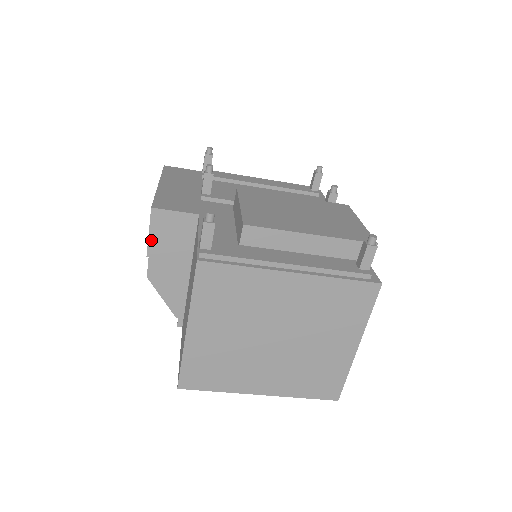
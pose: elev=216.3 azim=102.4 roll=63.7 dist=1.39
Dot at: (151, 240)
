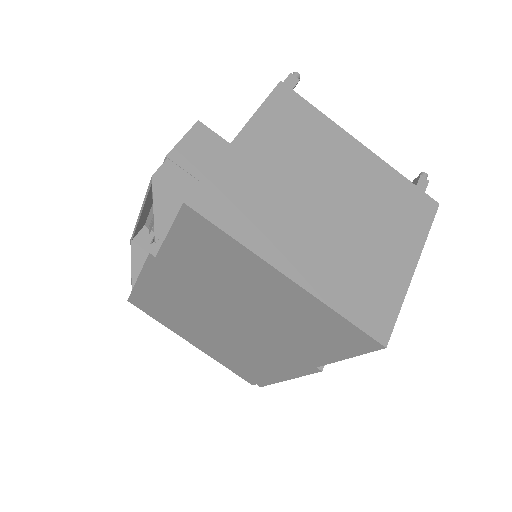
Dot at: (181, 145)
